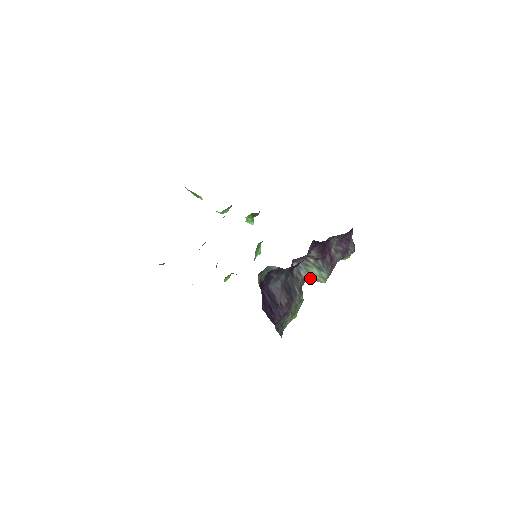
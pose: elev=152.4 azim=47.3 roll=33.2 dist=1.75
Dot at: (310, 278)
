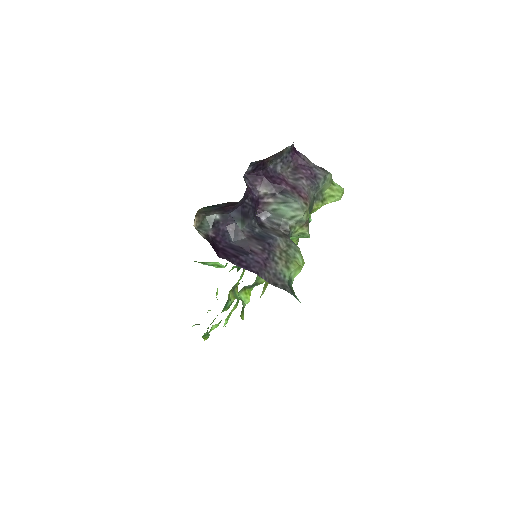
Dot at: (289, 222)
